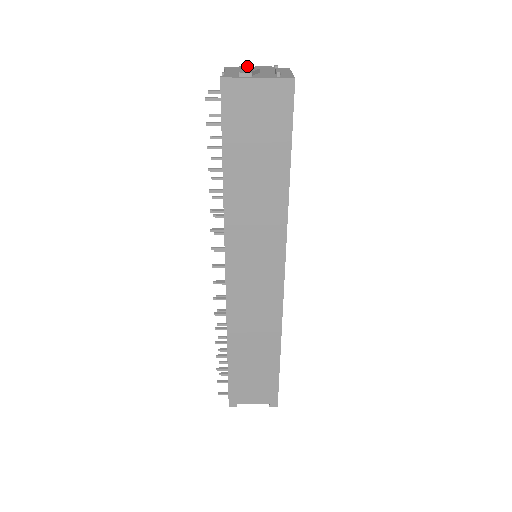
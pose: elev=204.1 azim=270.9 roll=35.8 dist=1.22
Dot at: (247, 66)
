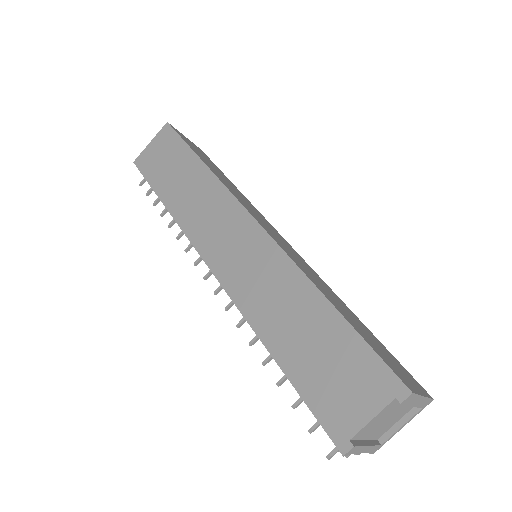
Dot at: occluded
